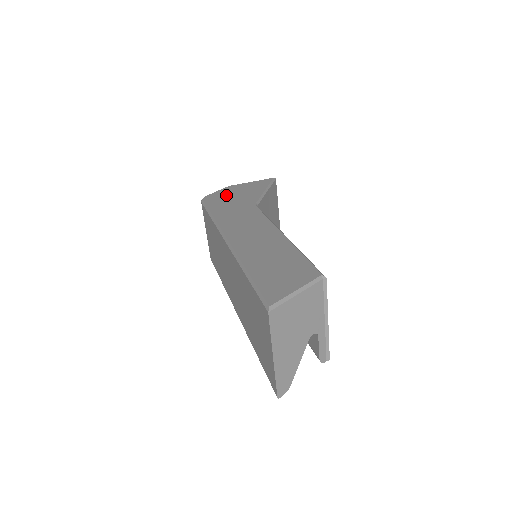
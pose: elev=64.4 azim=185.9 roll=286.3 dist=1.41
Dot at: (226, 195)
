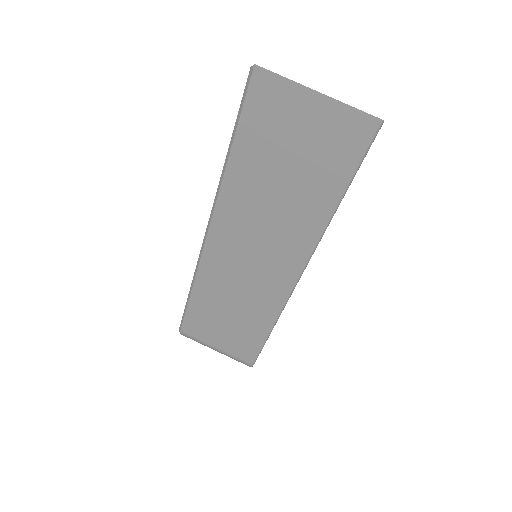
Dot at: occluded
